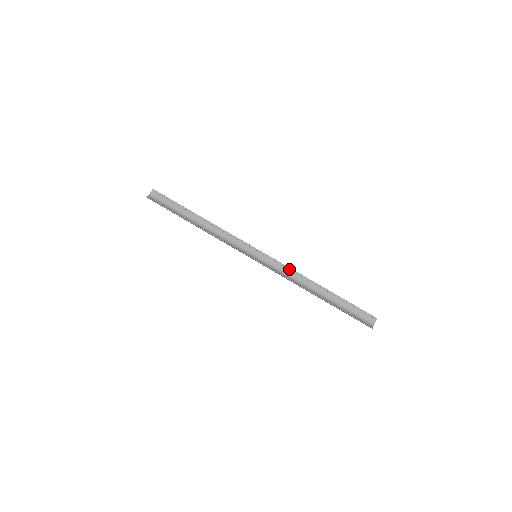
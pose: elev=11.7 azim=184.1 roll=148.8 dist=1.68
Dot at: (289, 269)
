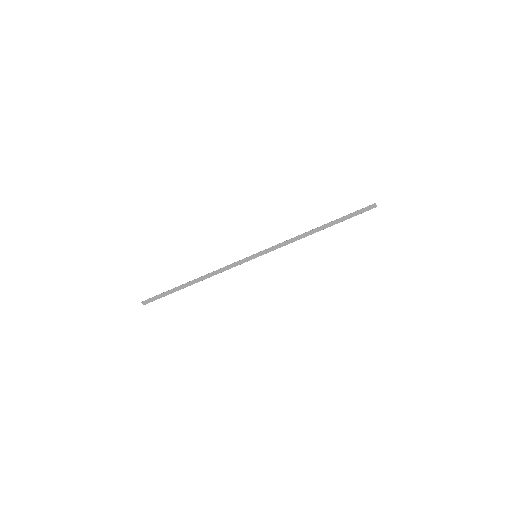
Dot at: occluded
